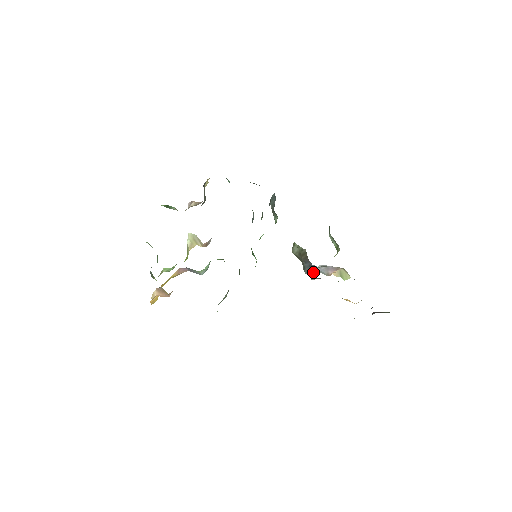
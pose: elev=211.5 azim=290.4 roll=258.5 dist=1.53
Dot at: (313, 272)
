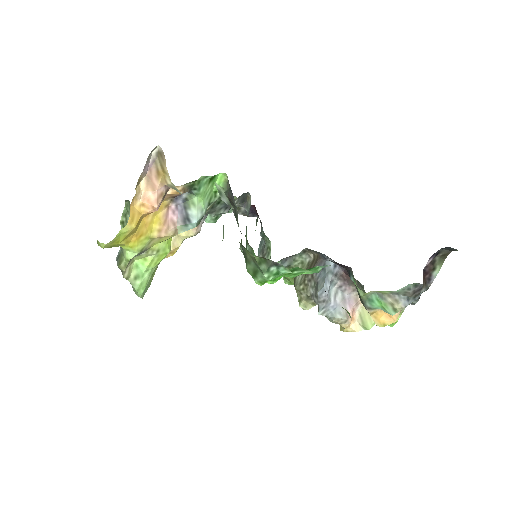
Dot at: (328, 296)
